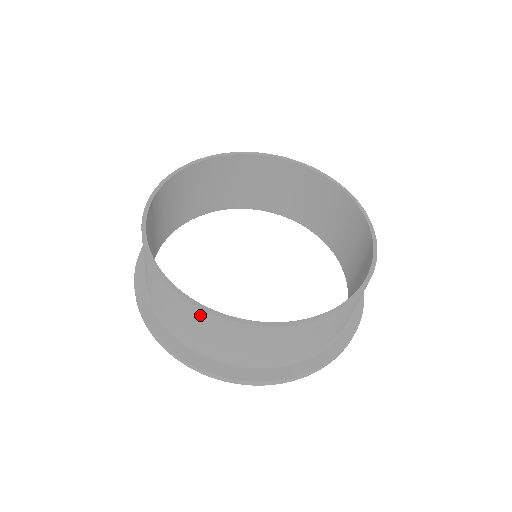
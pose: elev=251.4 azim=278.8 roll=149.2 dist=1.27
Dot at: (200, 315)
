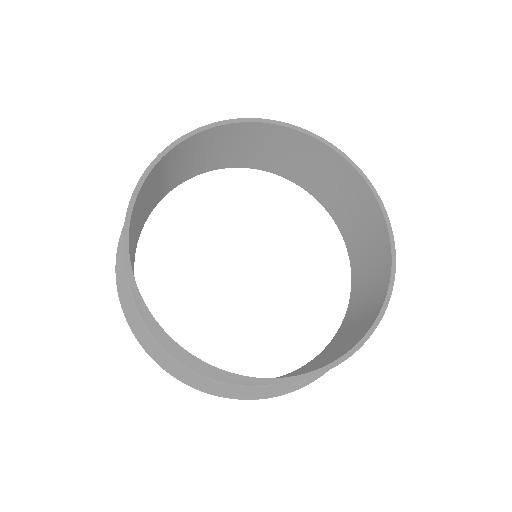
Dot at: (195, 364)
